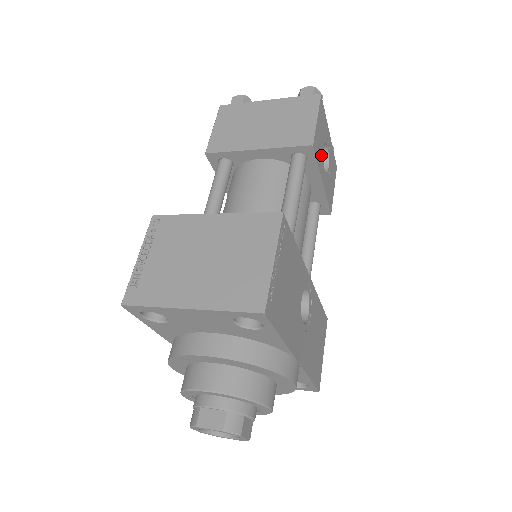
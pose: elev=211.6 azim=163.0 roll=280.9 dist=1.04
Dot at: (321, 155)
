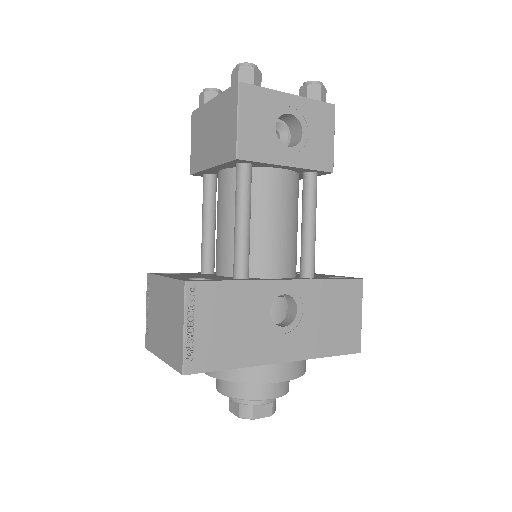
Dot at: (270, 143)
